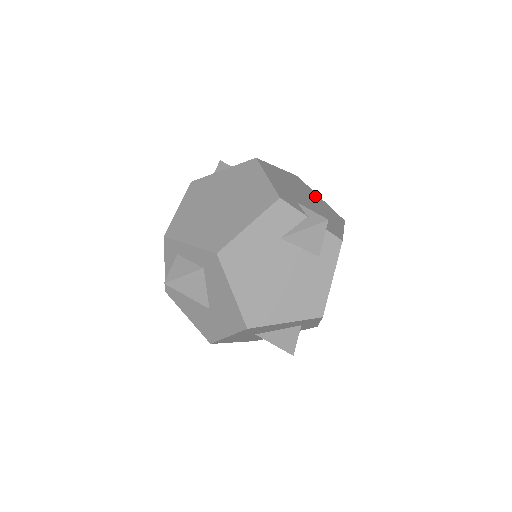
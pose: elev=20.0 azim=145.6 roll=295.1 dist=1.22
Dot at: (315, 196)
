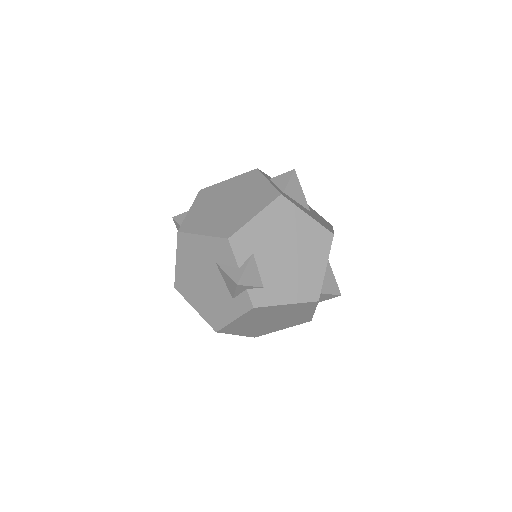
Dot at: (317, 262)
